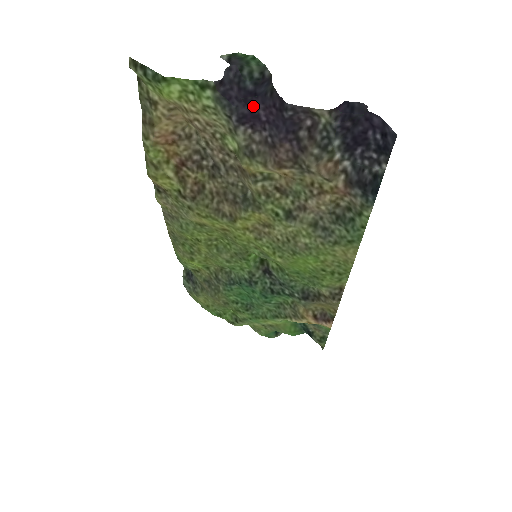
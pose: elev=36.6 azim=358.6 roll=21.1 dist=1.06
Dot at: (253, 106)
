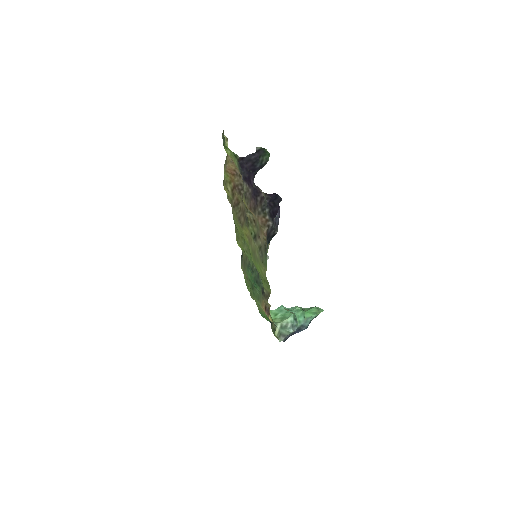
Dot at: (250, 175)
